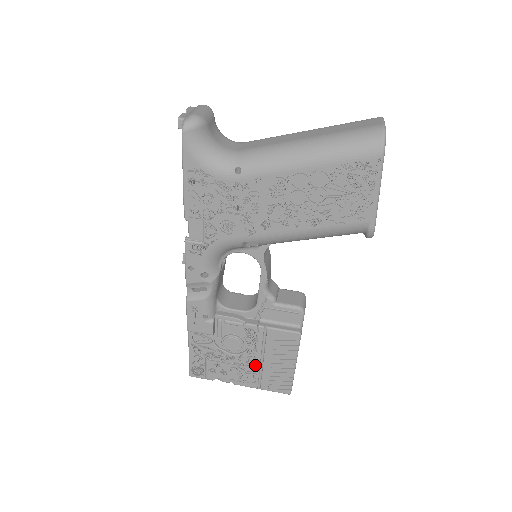
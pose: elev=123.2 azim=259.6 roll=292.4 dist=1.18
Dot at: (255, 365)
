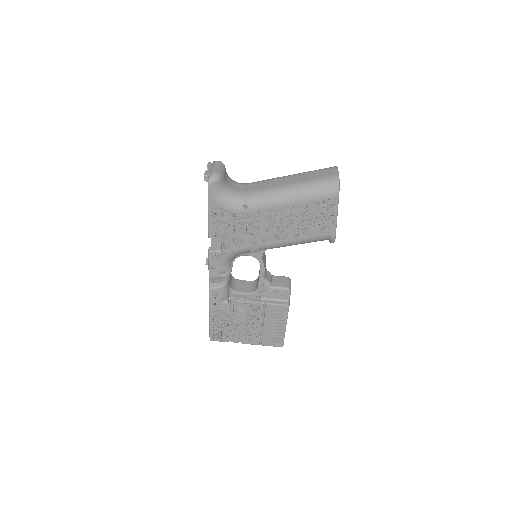
Dot at: (257, 329)
